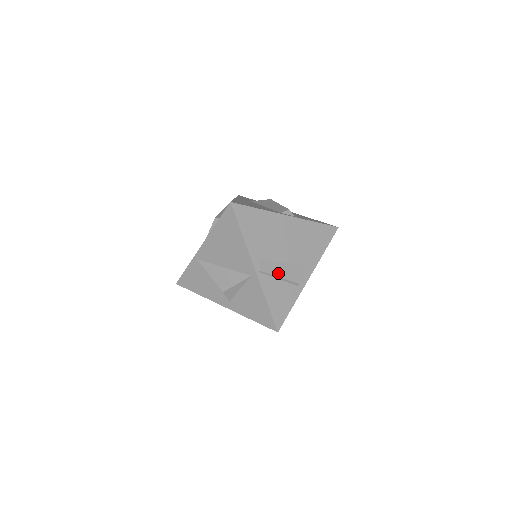
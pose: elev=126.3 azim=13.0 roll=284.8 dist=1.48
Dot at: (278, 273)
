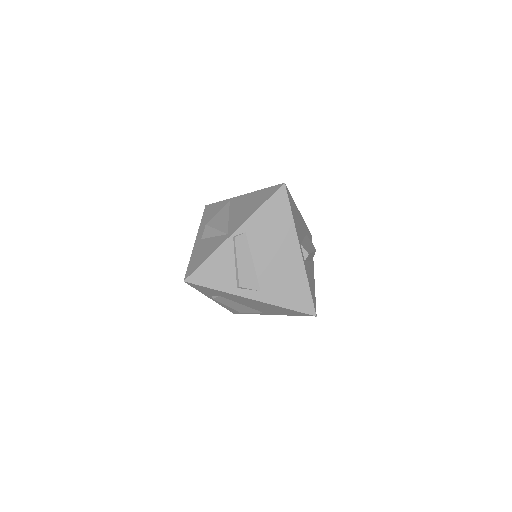
Dot at: (240, 259)
